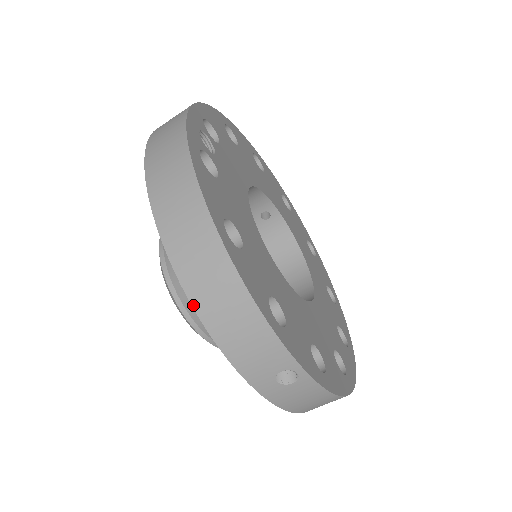
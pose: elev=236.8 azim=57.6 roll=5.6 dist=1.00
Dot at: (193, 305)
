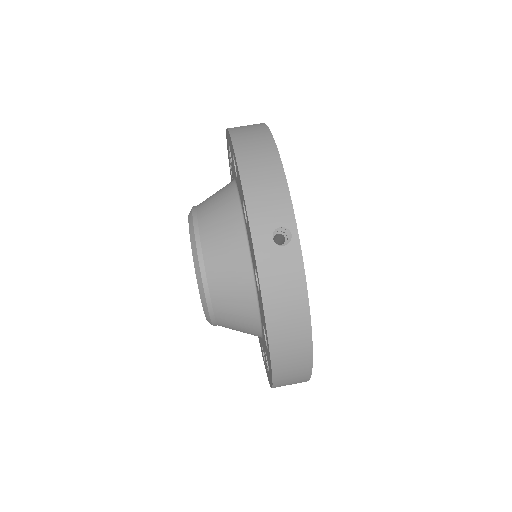
Dot at: (238, 161)
